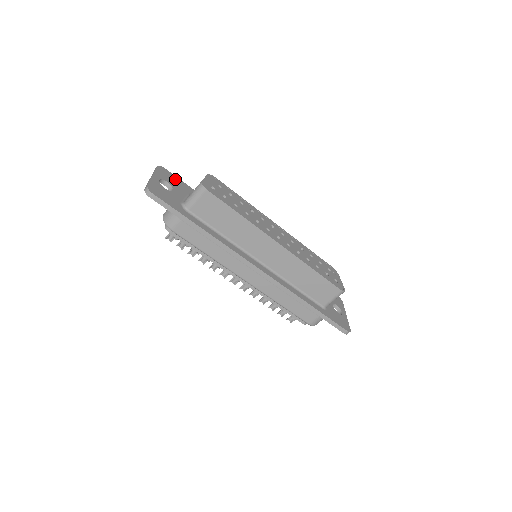
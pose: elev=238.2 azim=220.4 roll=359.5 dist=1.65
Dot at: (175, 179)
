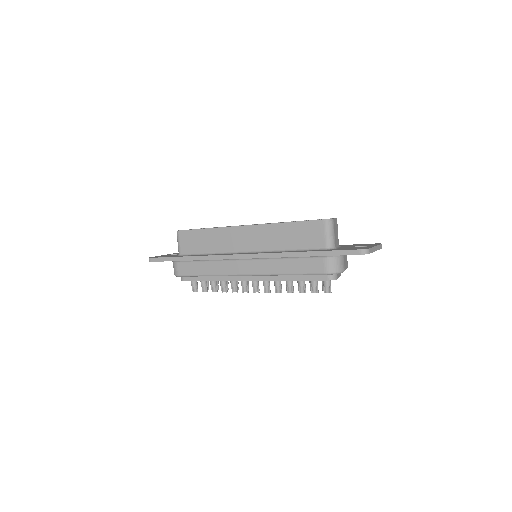
Dot at: occluded
